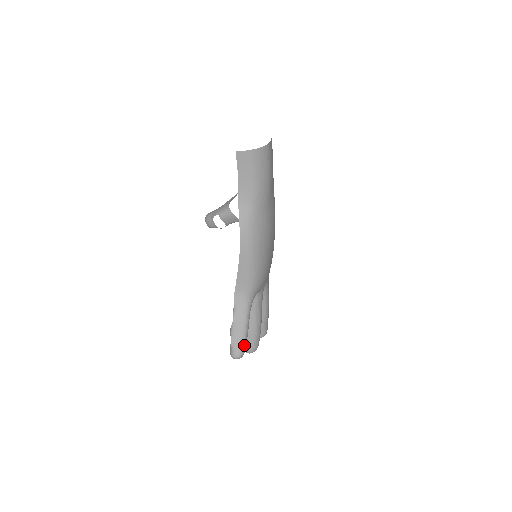
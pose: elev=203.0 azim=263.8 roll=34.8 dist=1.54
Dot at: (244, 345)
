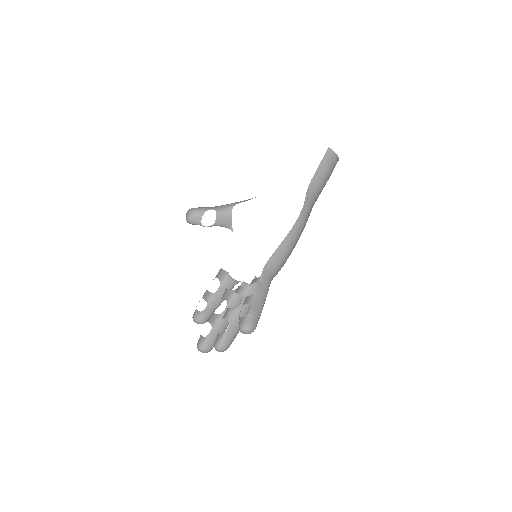
Dot at: (258, 320)
